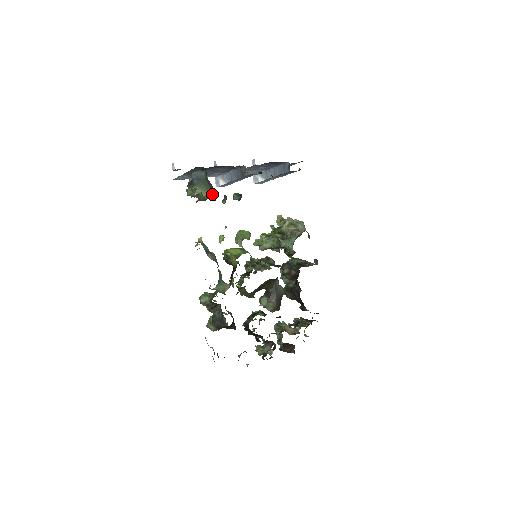
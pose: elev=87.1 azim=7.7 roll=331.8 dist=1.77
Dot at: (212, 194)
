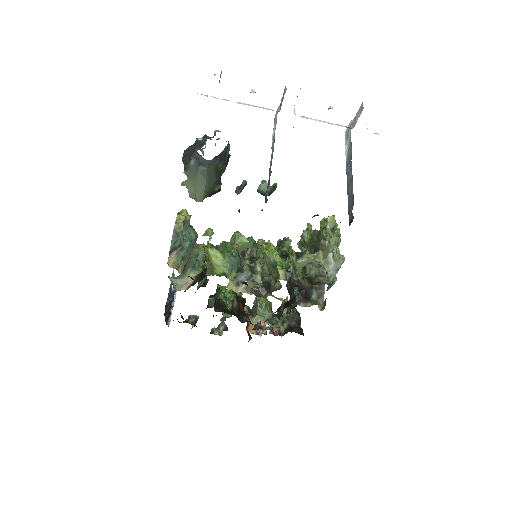
Dot at: (205, 197)
